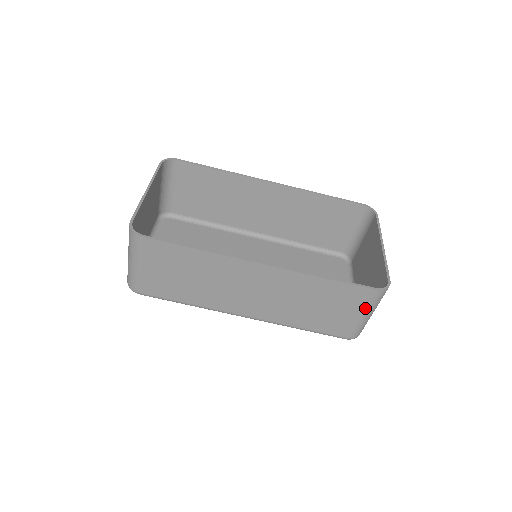
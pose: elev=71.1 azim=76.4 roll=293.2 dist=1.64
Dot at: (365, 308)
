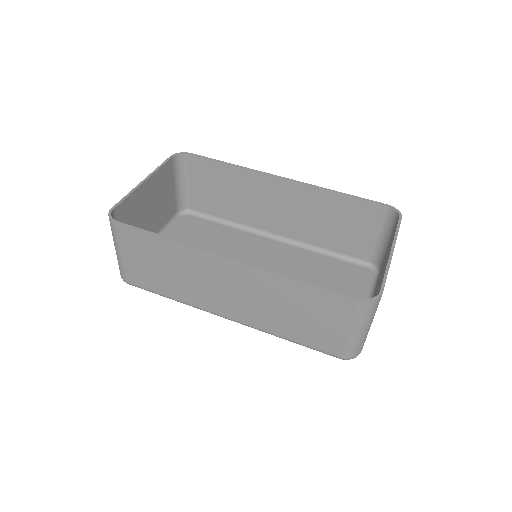
Dot at: (351, 322)
